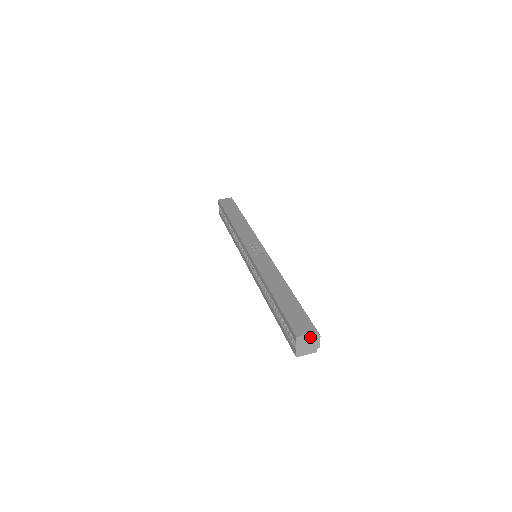
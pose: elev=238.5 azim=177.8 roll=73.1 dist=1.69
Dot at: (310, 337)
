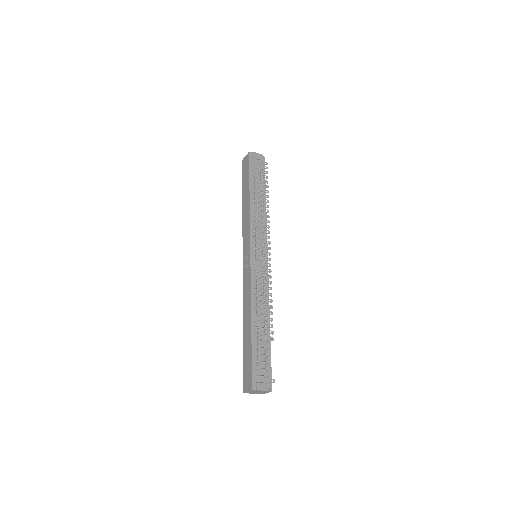
Dot at: (252, 391)
